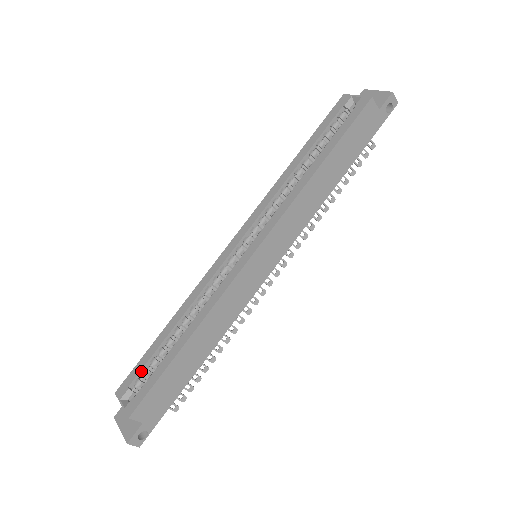
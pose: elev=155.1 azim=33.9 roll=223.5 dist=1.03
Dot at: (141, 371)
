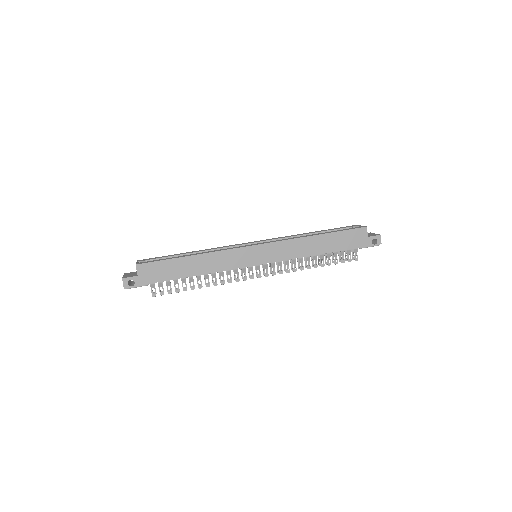
Dot at: (158, 259)
